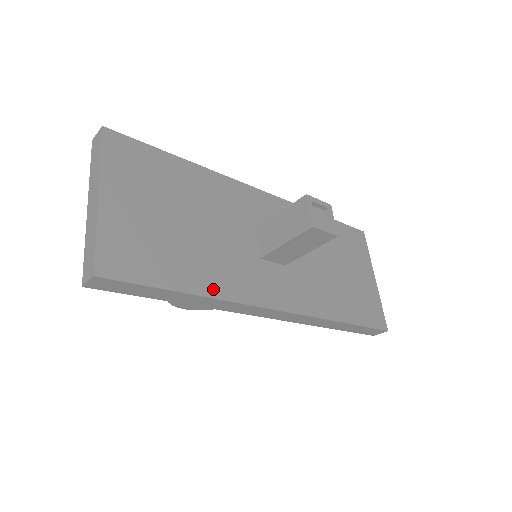
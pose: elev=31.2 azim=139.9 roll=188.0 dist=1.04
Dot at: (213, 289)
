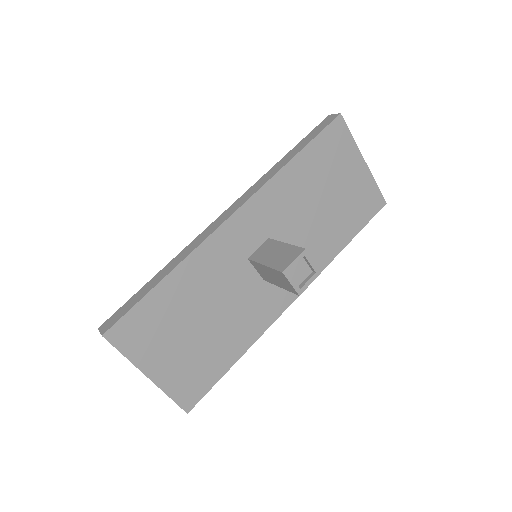
Dot at: (248, 341)
